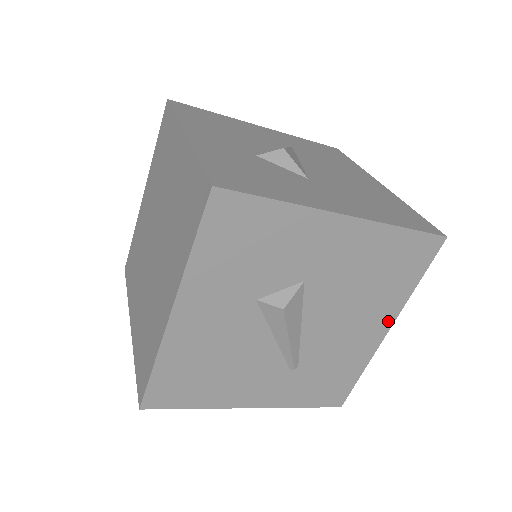
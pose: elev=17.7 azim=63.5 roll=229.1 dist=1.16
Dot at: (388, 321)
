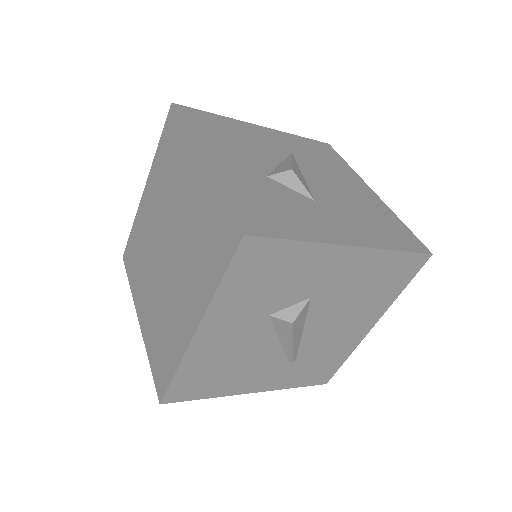
Dot at: (374, 319)
